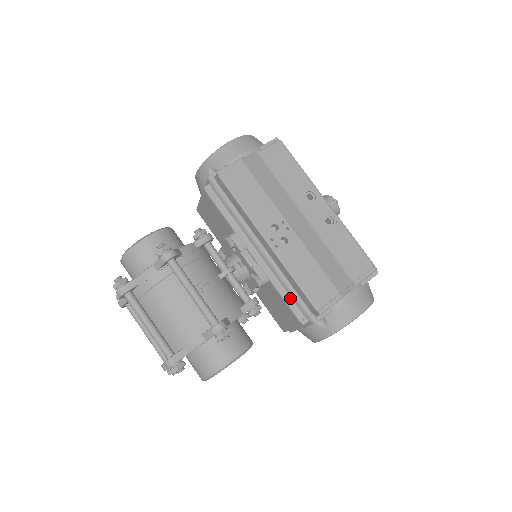
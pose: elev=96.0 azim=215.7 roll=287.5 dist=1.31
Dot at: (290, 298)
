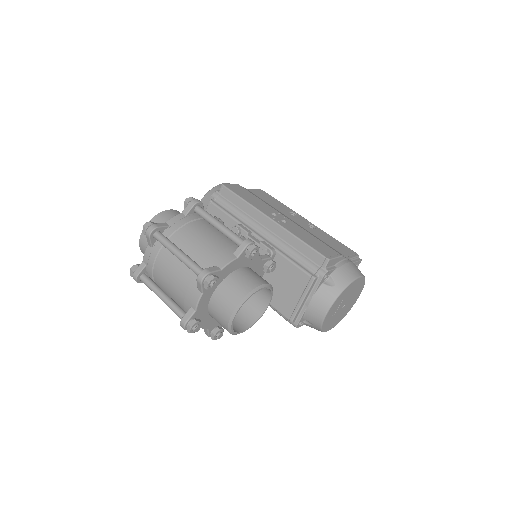
Dot at: (297, 262)
